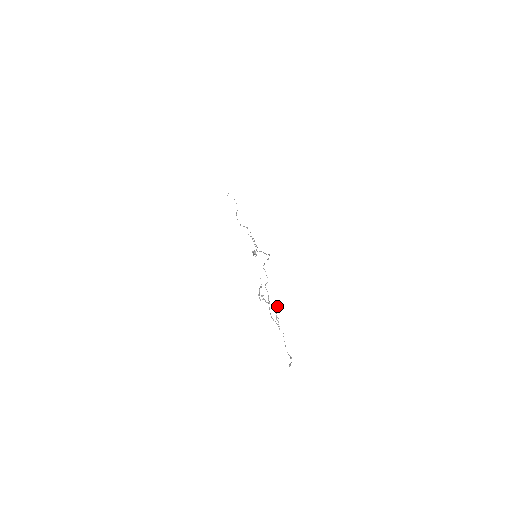
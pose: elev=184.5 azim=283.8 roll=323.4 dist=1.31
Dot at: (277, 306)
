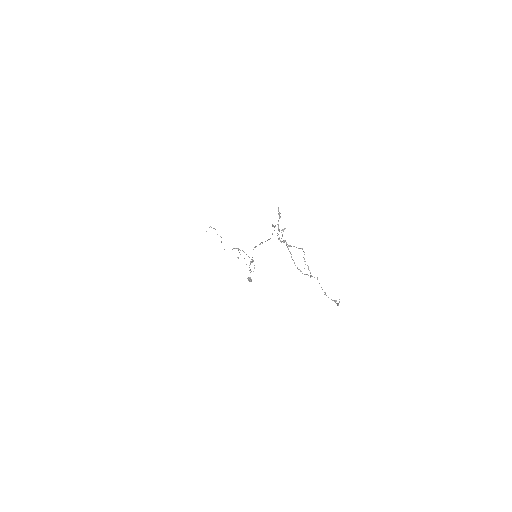
Dot at: occluded
